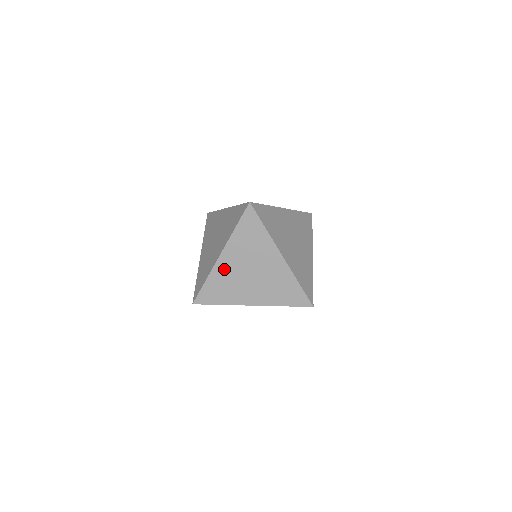
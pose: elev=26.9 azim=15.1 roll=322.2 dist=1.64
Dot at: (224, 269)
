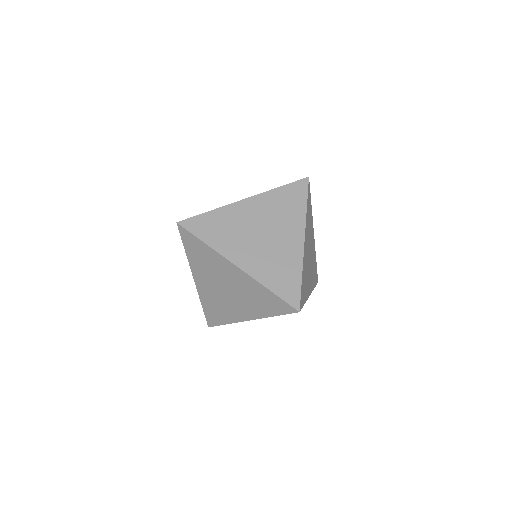
Dot at: (239, 213)
